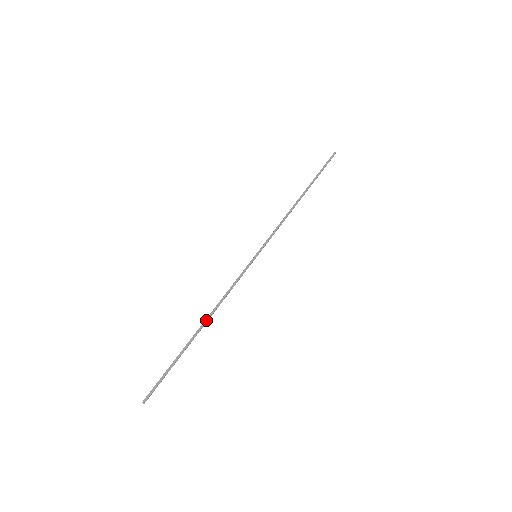
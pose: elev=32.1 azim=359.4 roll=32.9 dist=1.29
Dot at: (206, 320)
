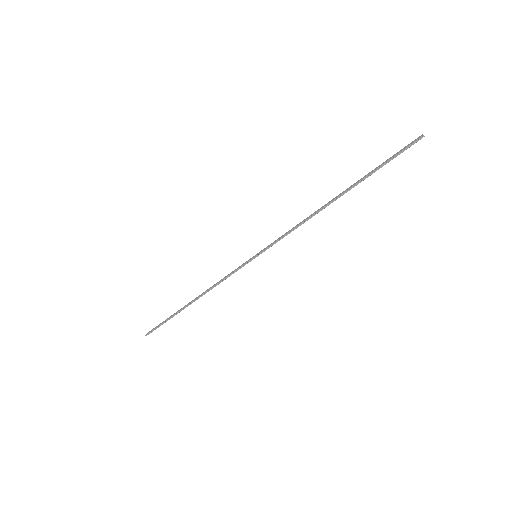
Dot at: (197, 297)
